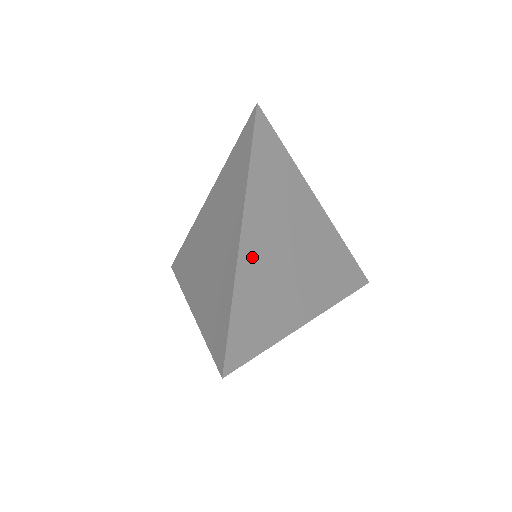
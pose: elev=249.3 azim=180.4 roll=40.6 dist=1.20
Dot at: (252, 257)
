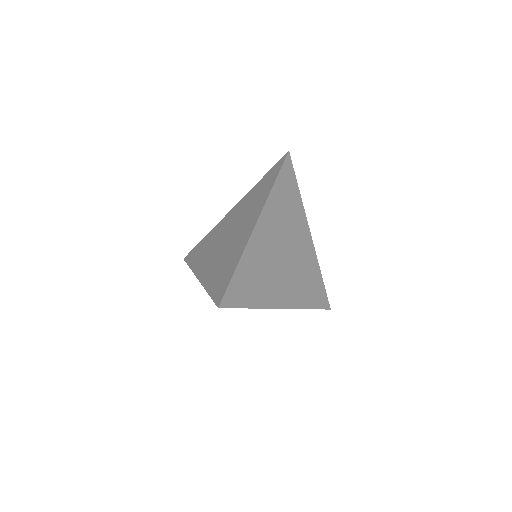
Dot at: (259, 242)
